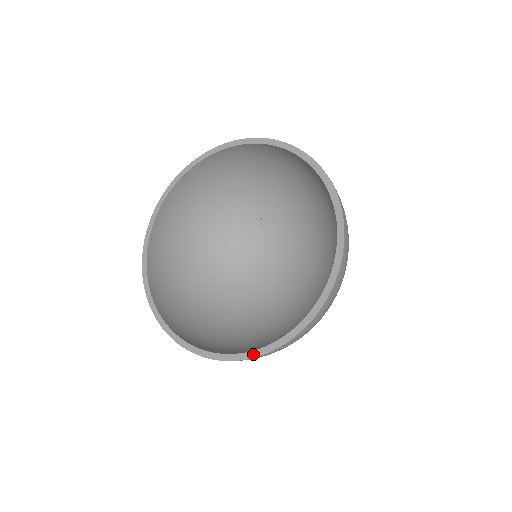
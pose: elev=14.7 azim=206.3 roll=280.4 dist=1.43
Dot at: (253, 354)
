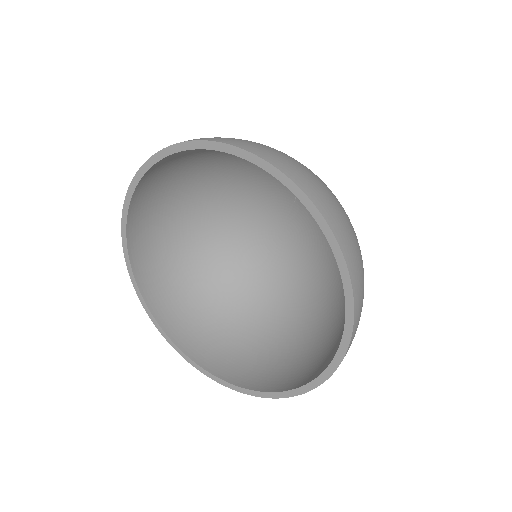
Dot at: (195, 366)
